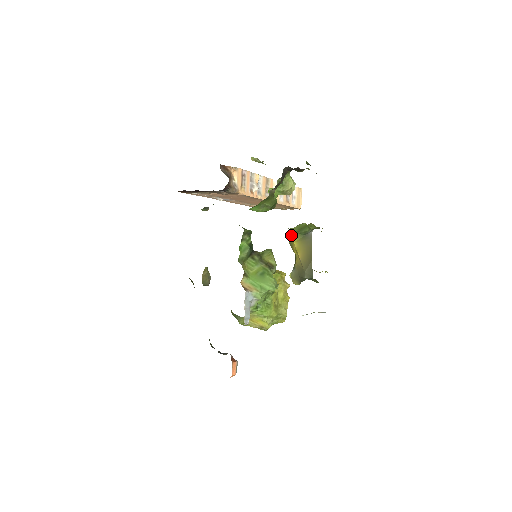
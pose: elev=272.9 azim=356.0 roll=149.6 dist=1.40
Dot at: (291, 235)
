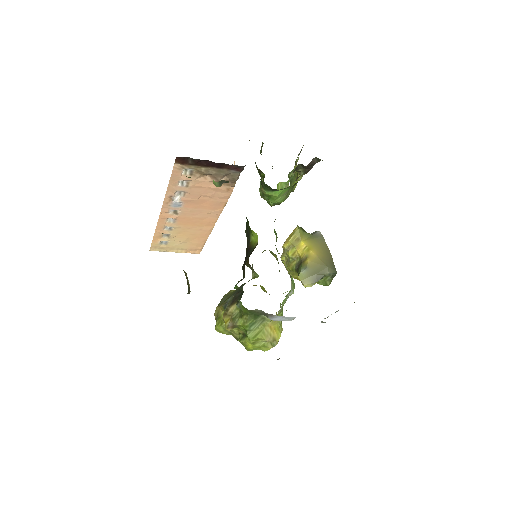
Dot at: (299, 233)
